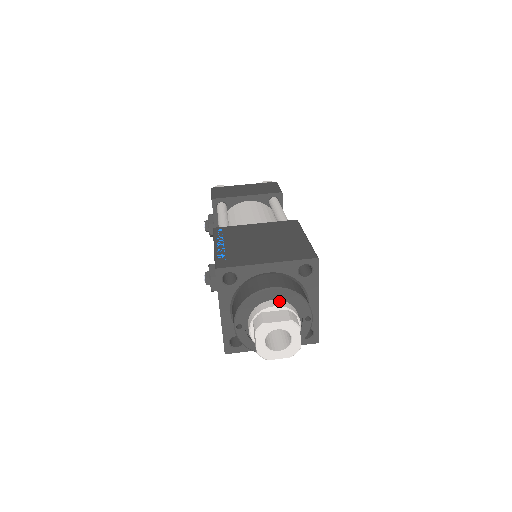
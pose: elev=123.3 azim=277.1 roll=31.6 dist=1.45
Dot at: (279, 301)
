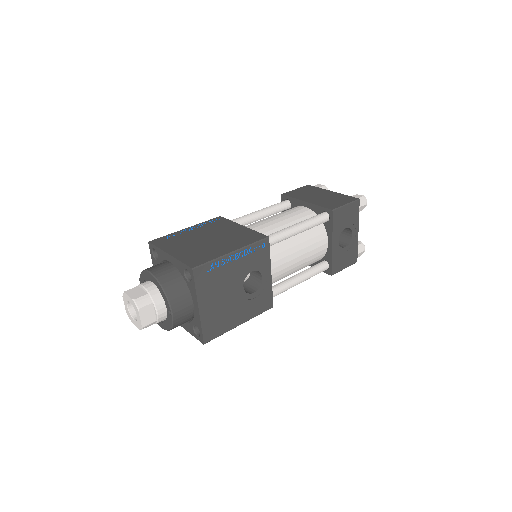
Dot at: (153, 285)
